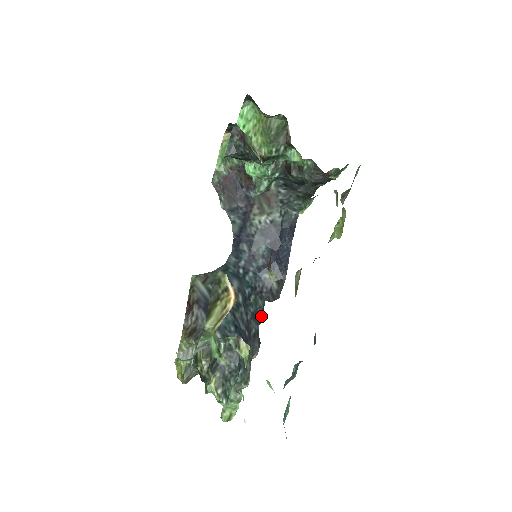
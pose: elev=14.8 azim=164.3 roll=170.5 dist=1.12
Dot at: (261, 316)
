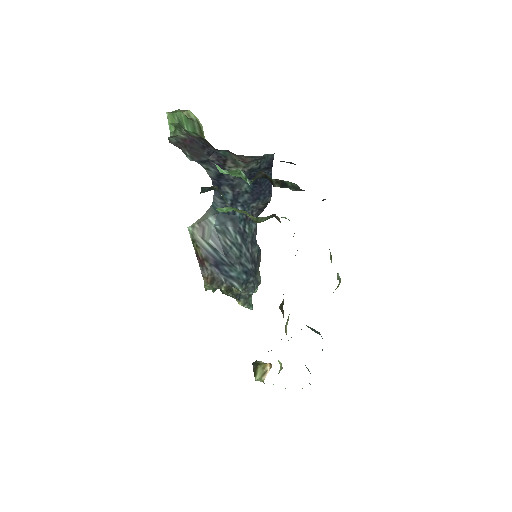
Dot at: (256, 231)
